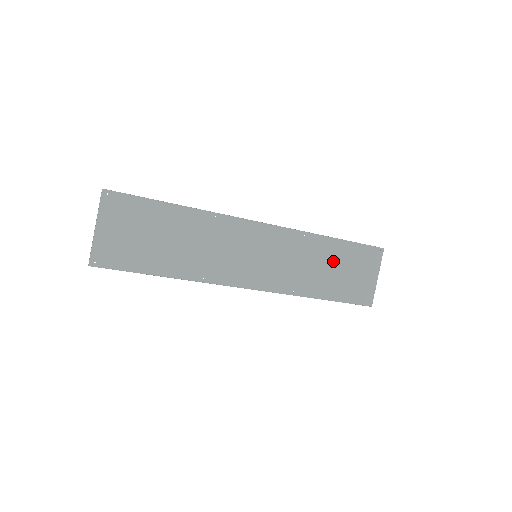
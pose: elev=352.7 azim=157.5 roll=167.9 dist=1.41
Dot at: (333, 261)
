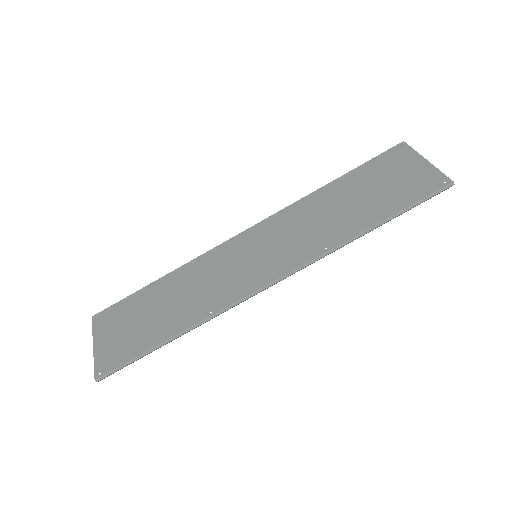
Dot at: (350, 194)
